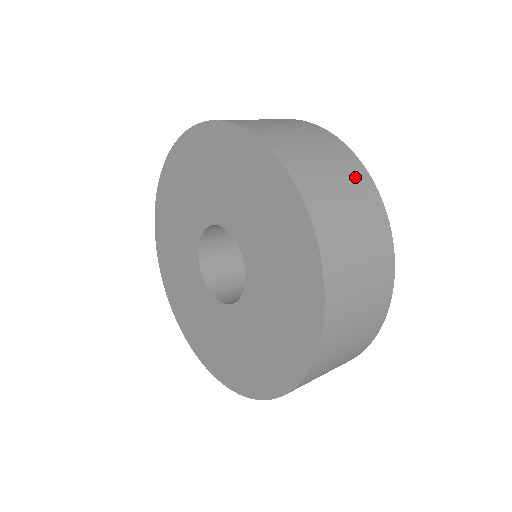
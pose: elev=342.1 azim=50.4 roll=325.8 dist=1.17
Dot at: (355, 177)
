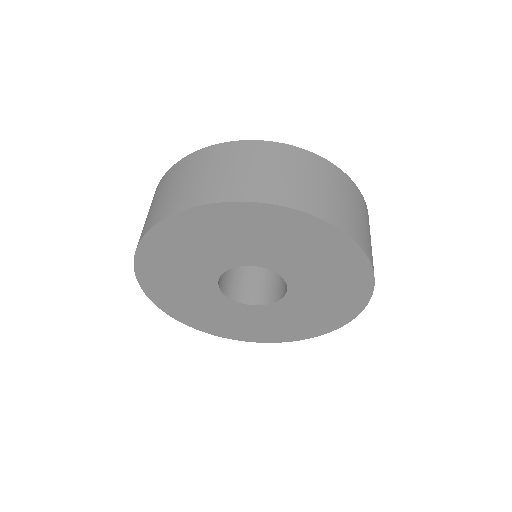
Dot at: (332, 176)
